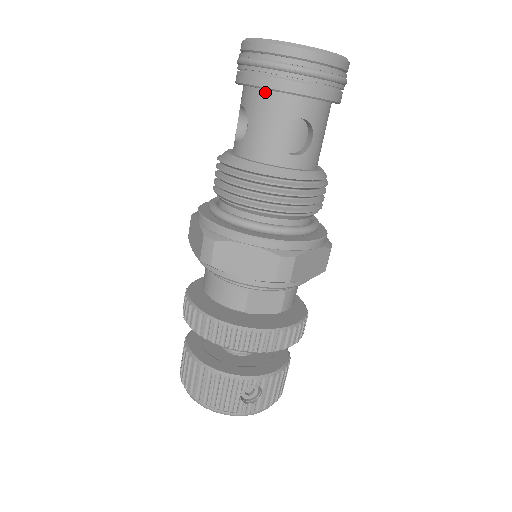
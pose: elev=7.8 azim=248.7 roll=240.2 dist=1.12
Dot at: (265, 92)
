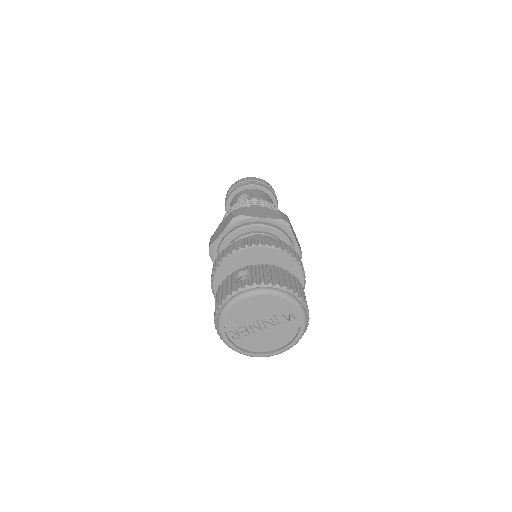
Dot at: (230, 204)
